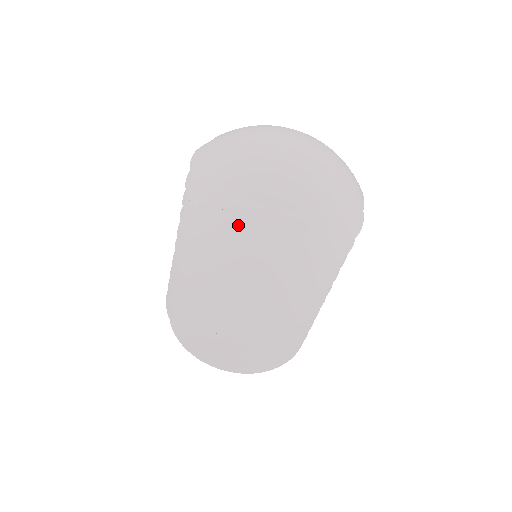
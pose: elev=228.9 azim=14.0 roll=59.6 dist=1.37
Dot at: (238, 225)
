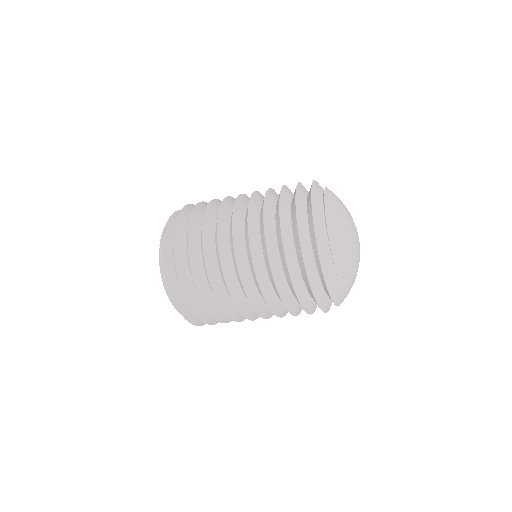
Dot at: (304, 220)
